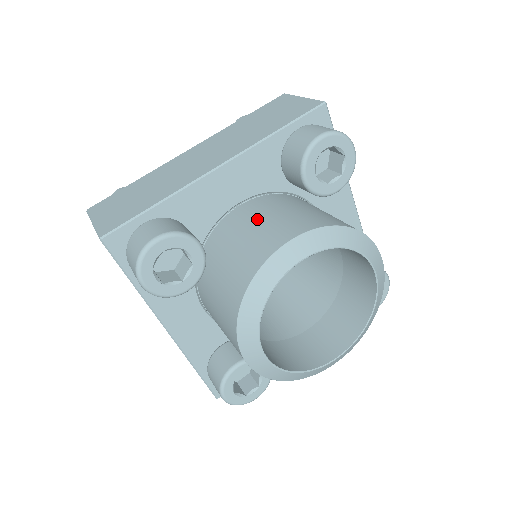
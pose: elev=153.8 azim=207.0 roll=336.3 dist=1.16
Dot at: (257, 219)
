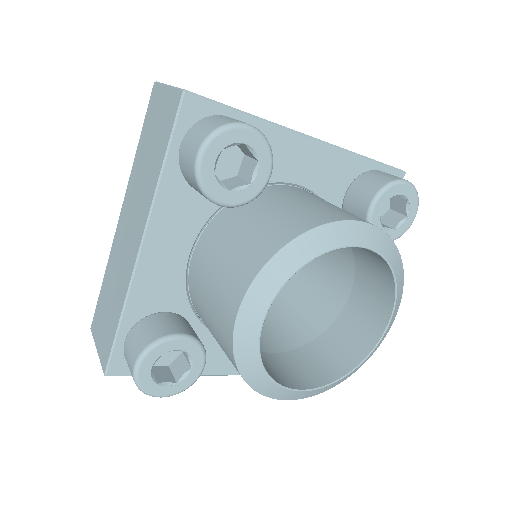
Dot at: (209, 275)
